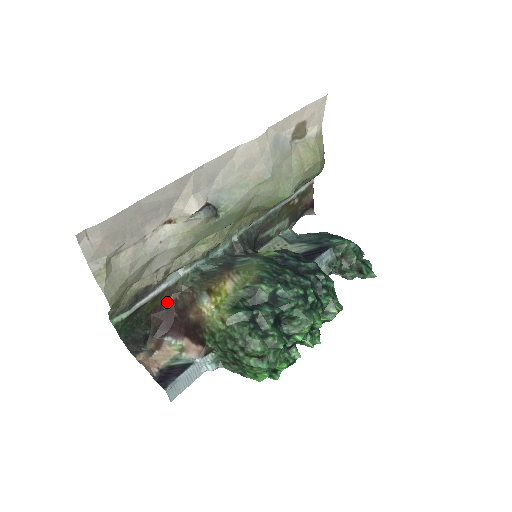
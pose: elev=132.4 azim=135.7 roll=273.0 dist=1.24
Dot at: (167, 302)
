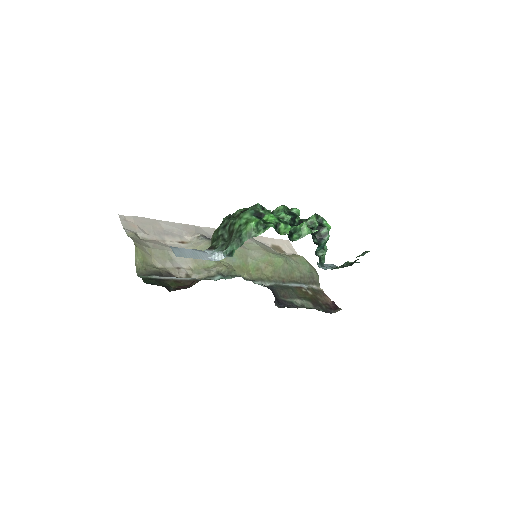
Dot at: occluded
